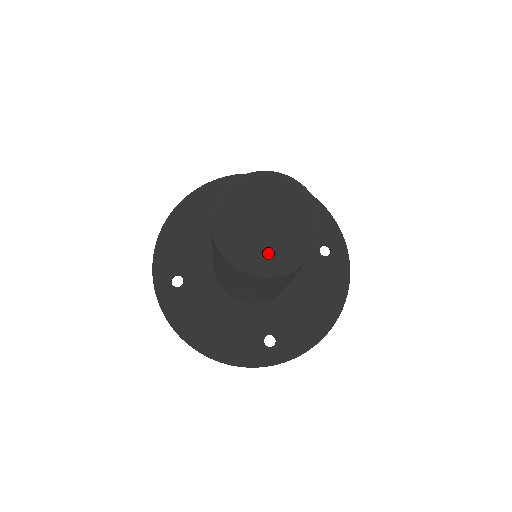
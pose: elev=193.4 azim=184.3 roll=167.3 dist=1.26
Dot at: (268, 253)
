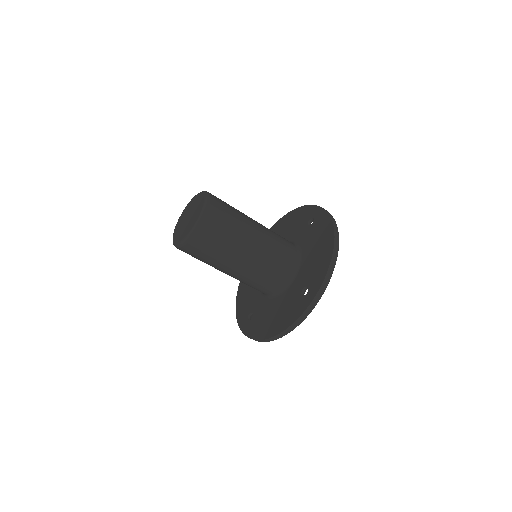
Dot at: (190, 226)
